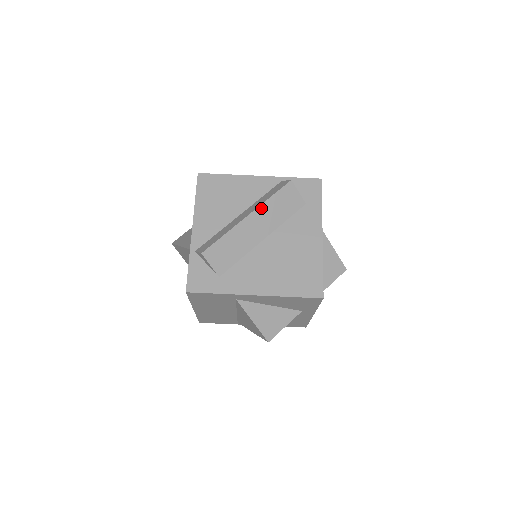
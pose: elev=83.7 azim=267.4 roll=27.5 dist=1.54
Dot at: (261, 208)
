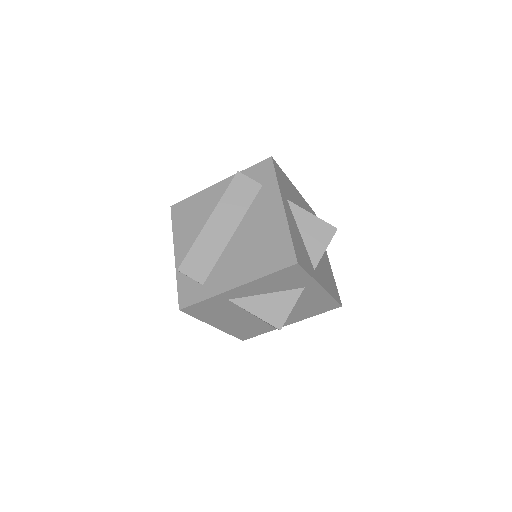
Dot at: (218, 208)
